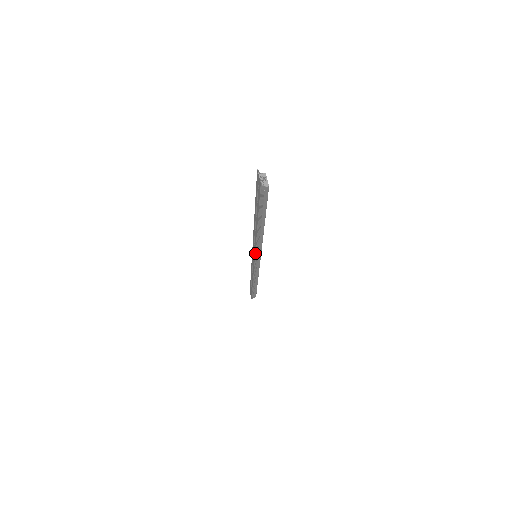
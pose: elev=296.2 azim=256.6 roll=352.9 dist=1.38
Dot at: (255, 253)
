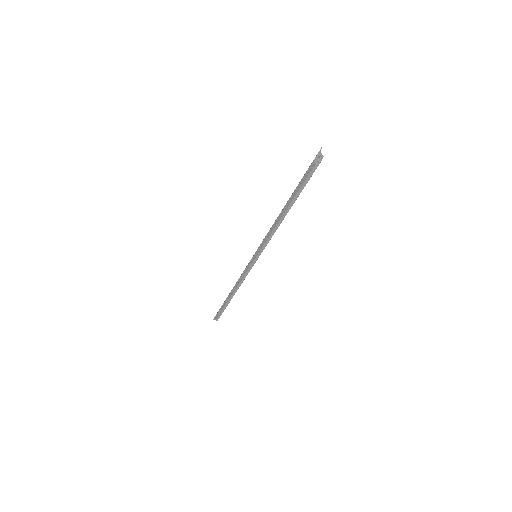
Dot at: (260, 245)
